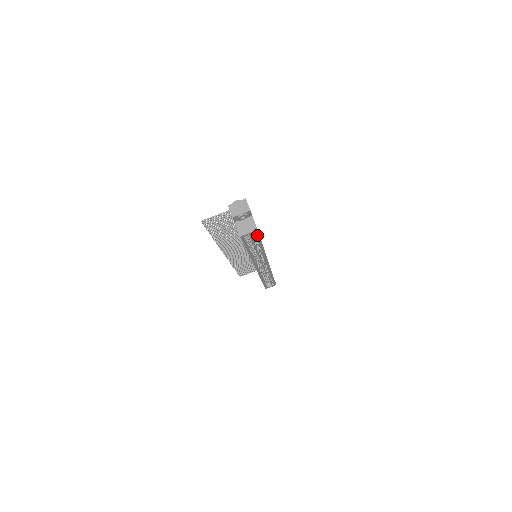
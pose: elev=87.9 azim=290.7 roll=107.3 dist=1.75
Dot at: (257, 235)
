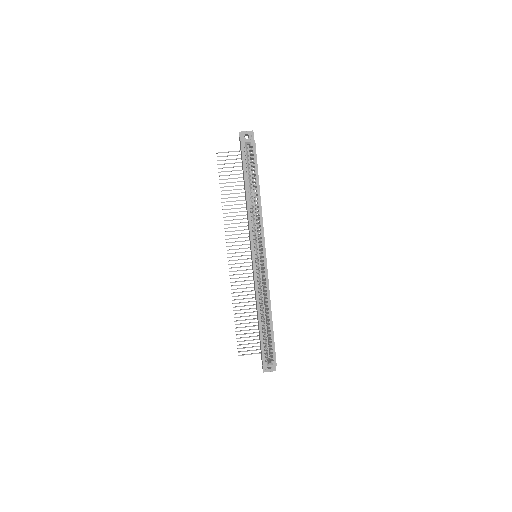
Dot at: (255, 153)
